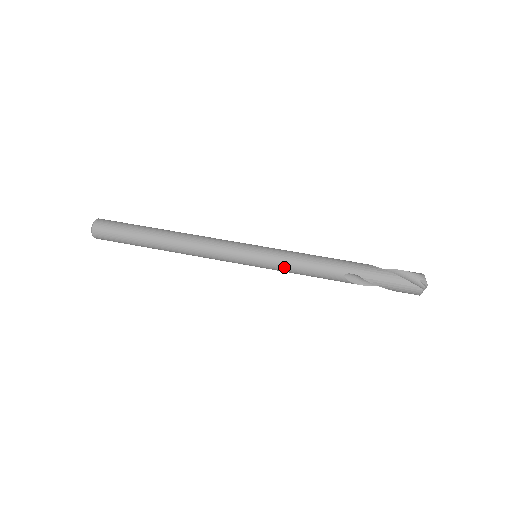
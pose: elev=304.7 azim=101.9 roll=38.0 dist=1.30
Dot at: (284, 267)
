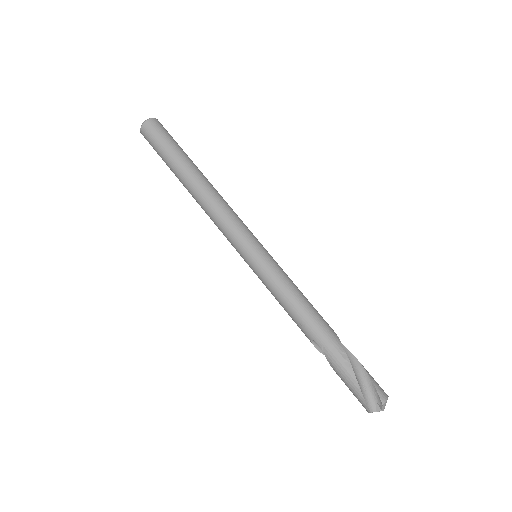
Dot at: (268, 288)
